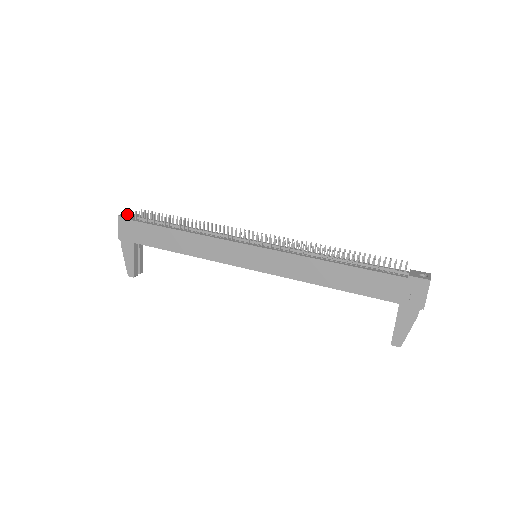
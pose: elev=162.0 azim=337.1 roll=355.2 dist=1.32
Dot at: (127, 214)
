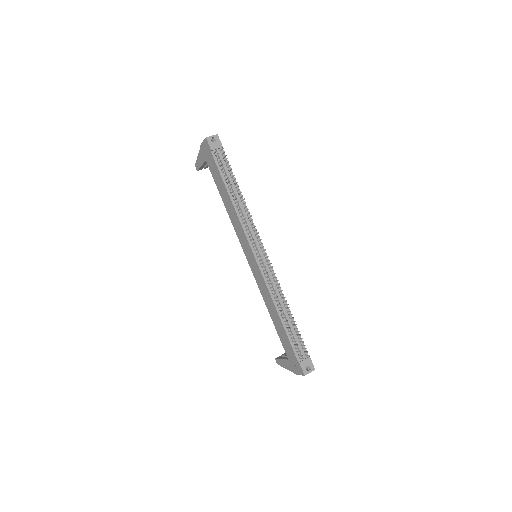
Dot at: (215, 138)
